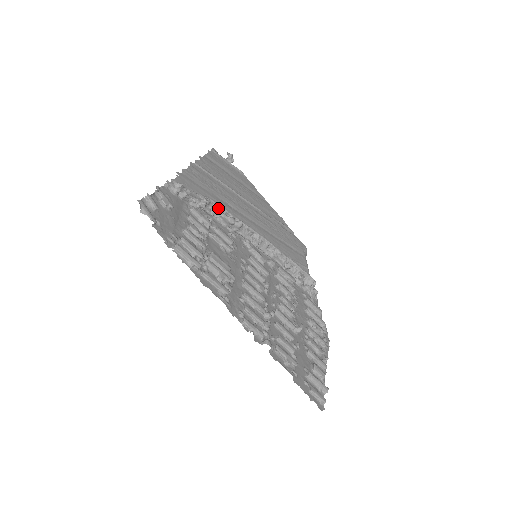
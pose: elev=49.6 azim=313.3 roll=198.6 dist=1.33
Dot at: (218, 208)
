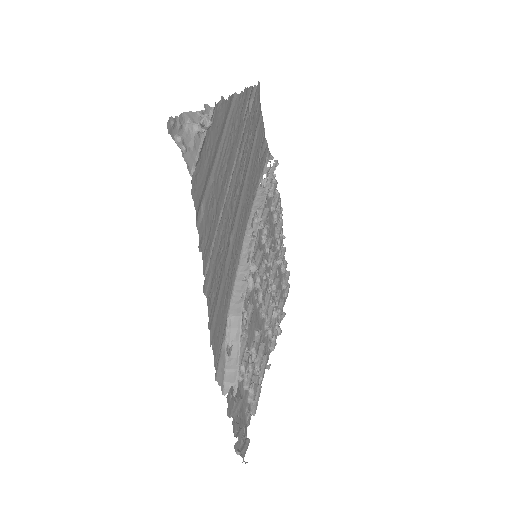
Dot at: (241, 295)
